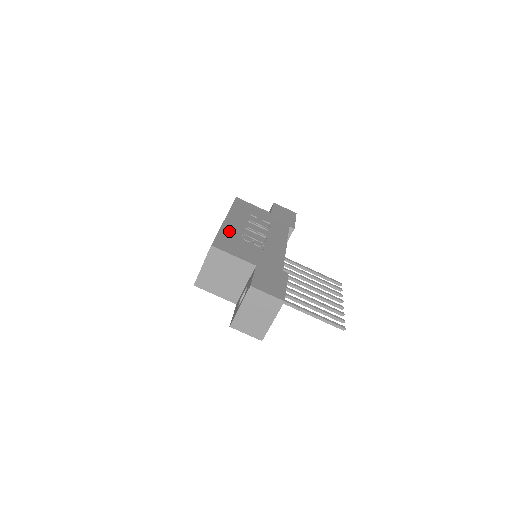
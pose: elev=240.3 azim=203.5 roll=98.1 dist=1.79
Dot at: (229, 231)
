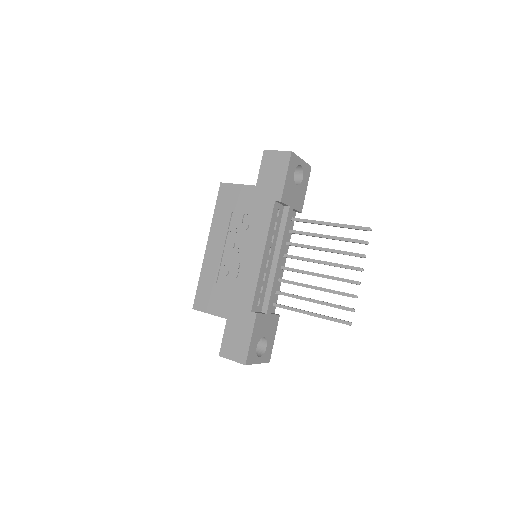
Dot at: (208, 271)
